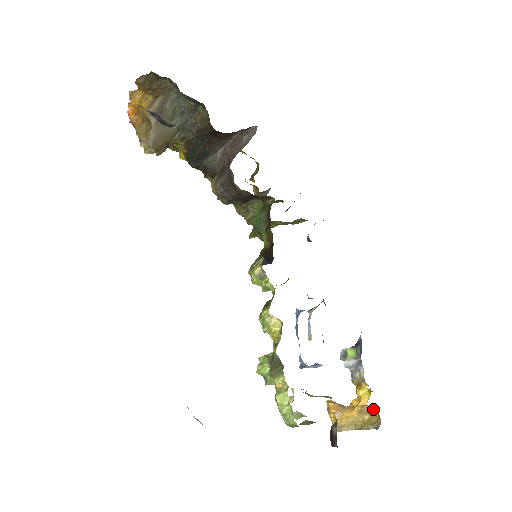
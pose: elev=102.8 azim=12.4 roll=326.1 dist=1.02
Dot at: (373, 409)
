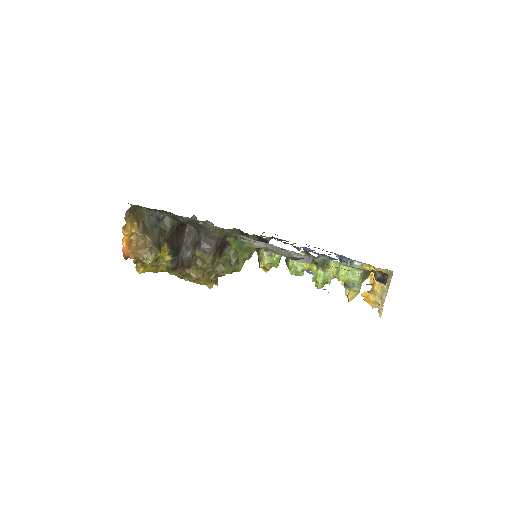
Dot at: (380, 270)
